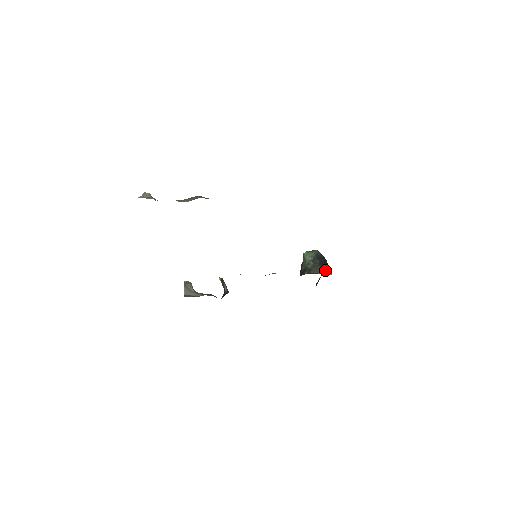
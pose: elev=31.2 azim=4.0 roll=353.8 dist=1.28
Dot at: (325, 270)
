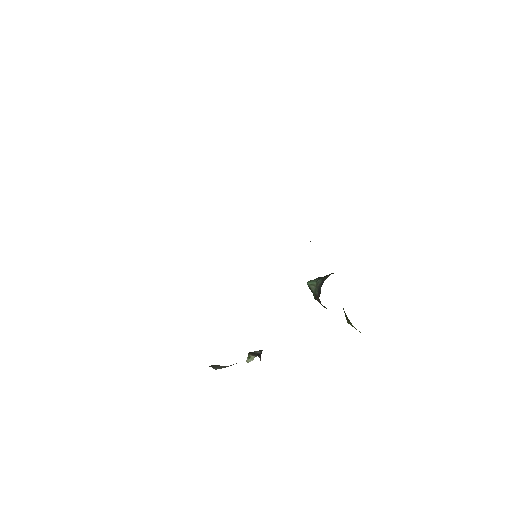
Dot at: occluded
